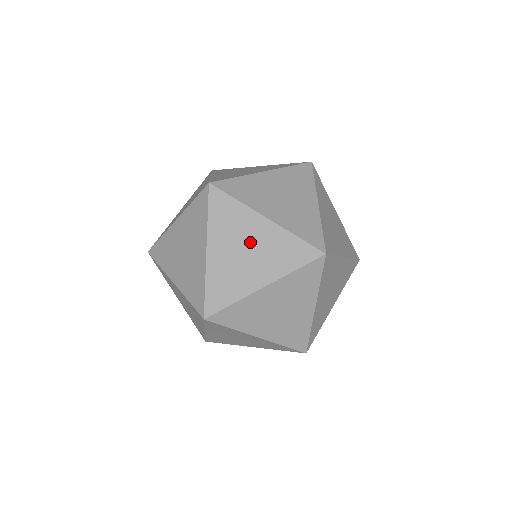
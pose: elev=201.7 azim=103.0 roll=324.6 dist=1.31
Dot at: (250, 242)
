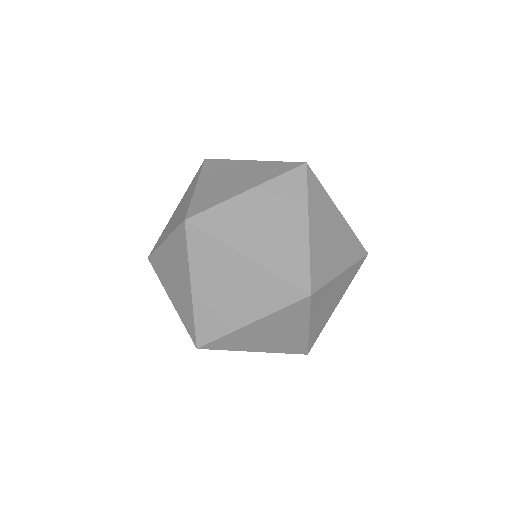
Dot at: (233, 281)
